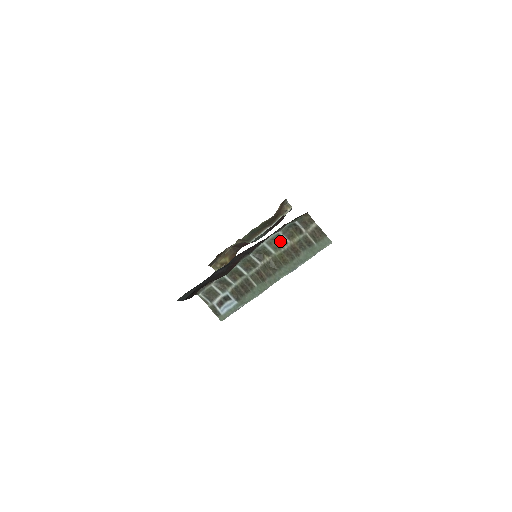
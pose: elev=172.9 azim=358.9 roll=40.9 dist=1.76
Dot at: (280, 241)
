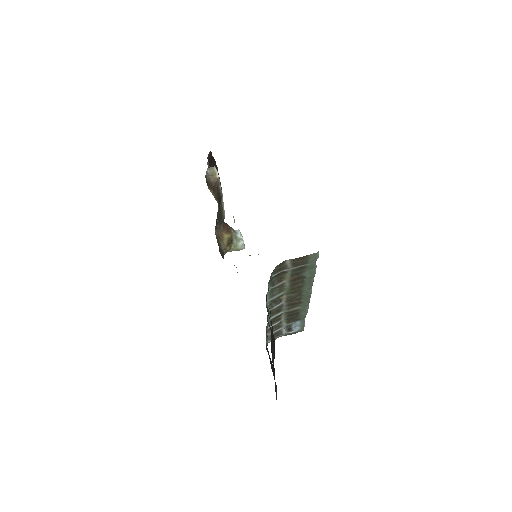
Dot at: (277, 288)
